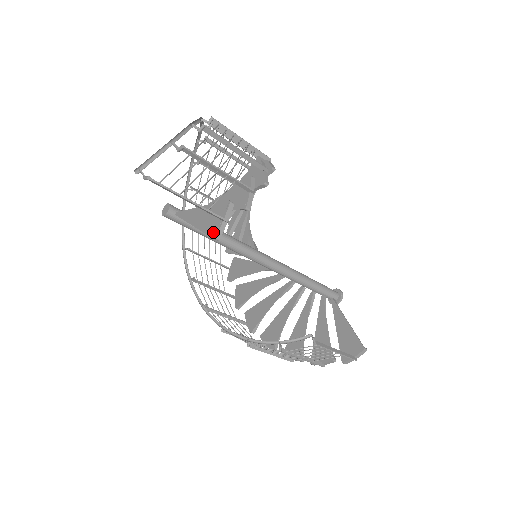
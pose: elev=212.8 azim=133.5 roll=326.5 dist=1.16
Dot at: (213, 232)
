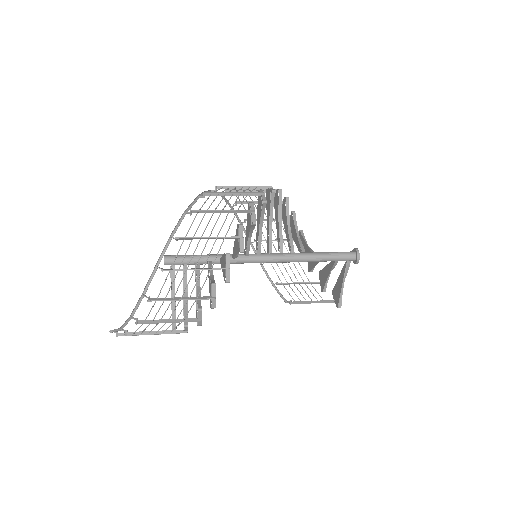
Dot at: occluded
